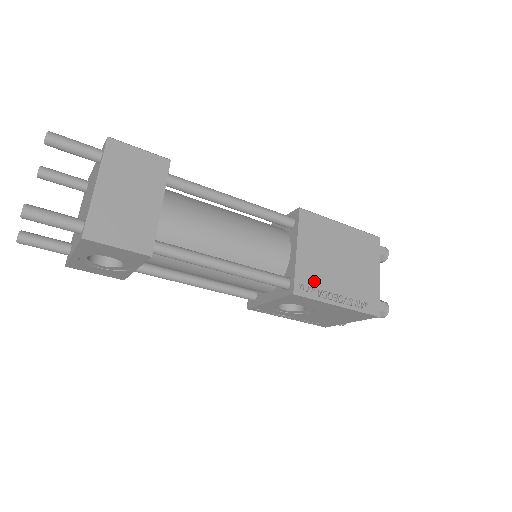
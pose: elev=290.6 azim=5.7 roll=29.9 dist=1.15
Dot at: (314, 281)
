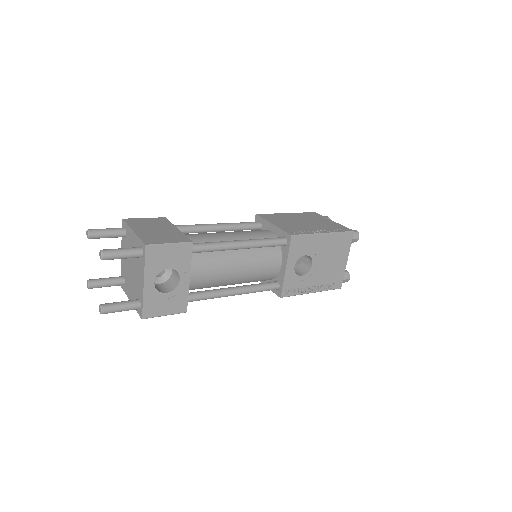
Dot at: (298, 230)
